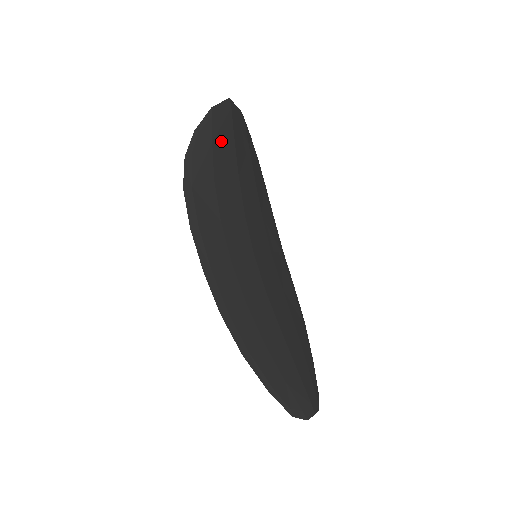
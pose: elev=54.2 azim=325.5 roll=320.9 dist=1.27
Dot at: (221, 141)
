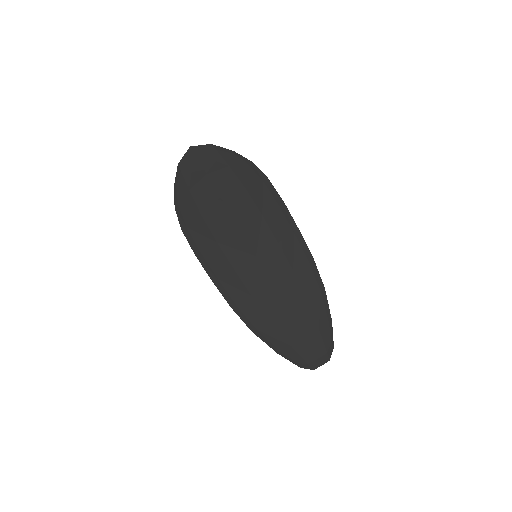
Dot at: (196, 184)
